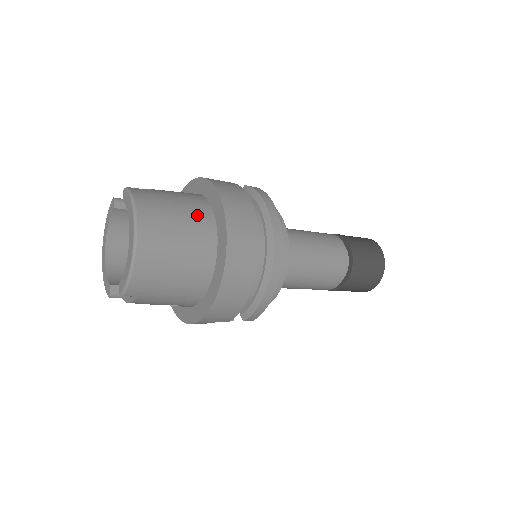
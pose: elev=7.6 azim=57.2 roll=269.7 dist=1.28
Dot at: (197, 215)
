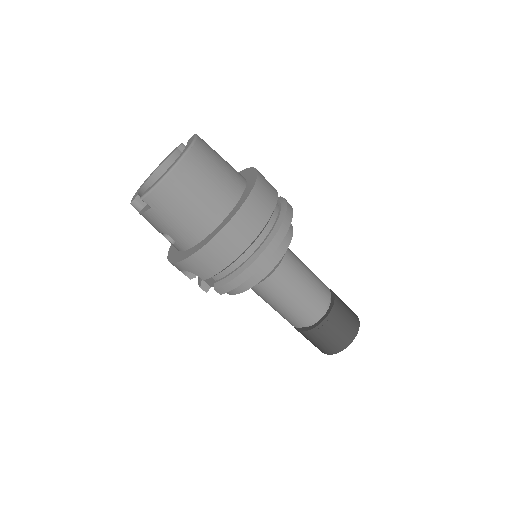
Dot at: (232, 181)
